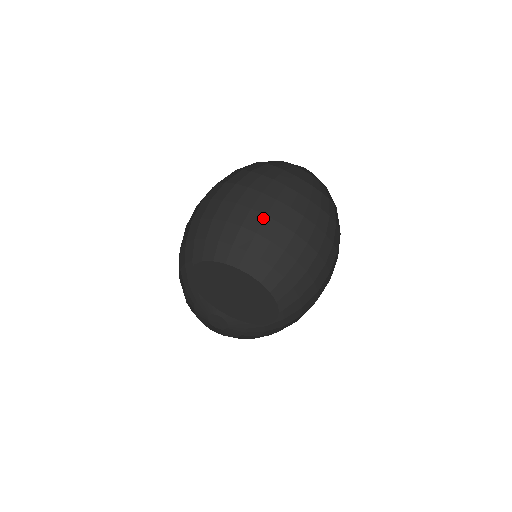
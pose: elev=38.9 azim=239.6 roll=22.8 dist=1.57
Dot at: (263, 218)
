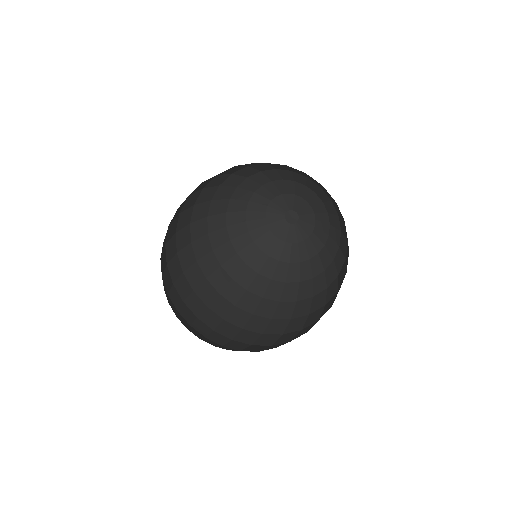
Dot at: (231, 307)
